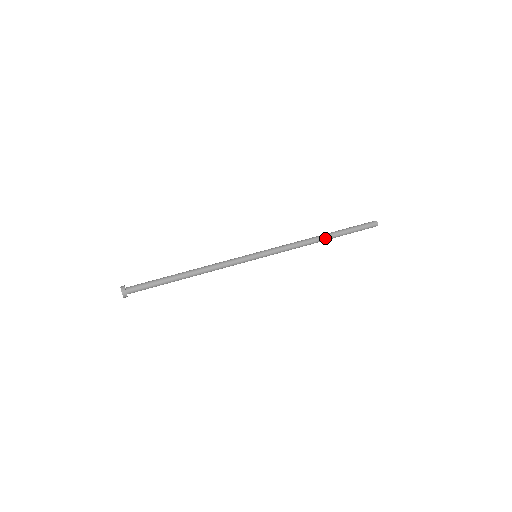
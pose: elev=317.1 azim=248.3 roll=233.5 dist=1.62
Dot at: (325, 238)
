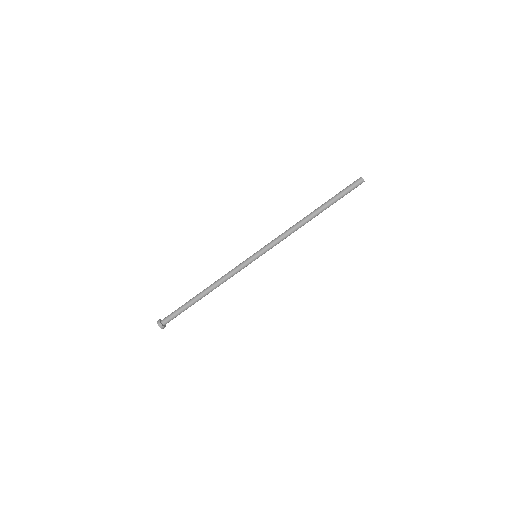
Dot at: occluded
